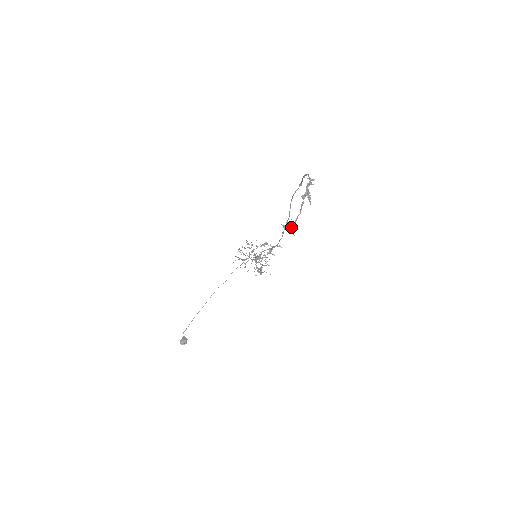
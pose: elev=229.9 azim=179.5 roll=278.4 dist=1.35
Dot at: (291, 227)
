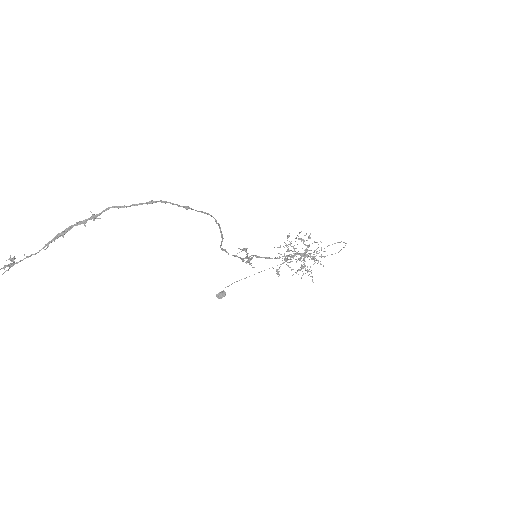
Dot at: (11, 263)
